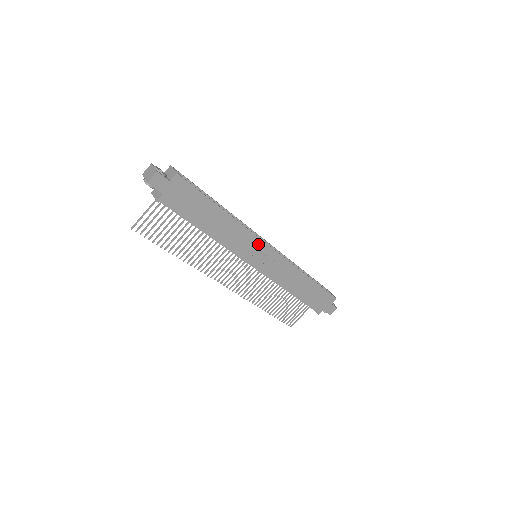
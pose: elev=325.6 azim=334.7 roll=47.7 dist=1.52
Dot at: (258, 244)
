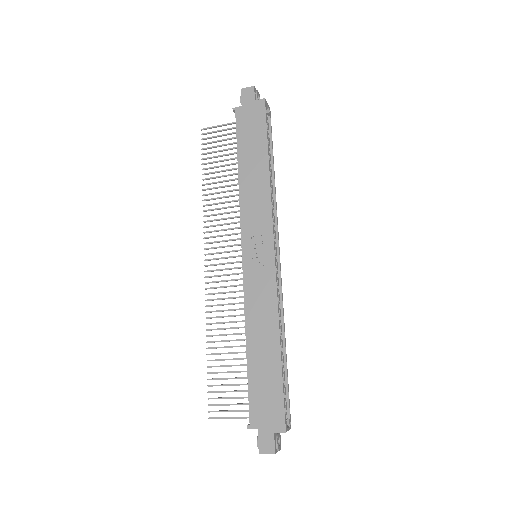
Dot at: (266, 231)
